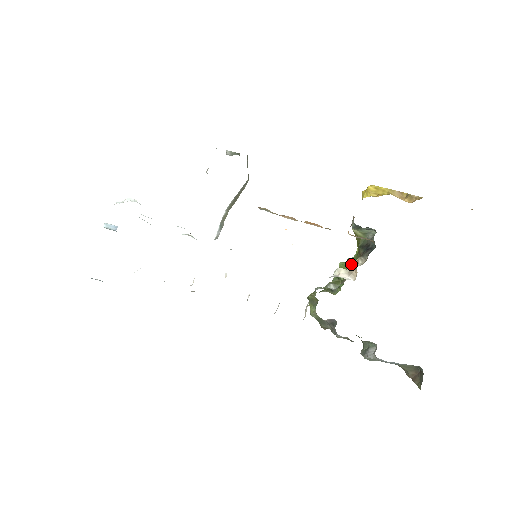
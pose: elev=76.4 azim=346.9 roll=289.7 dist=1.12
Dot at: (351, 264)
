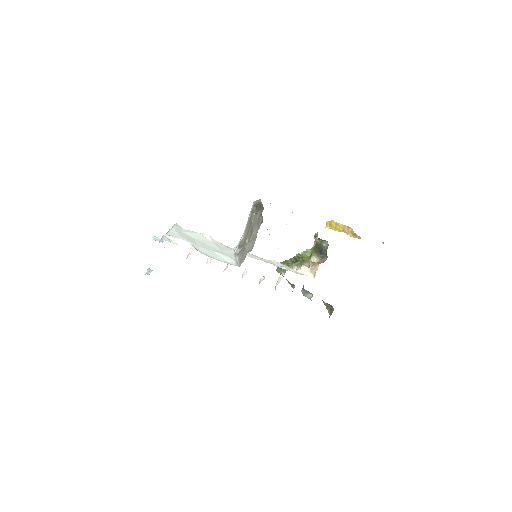
Dot at: (308, 254)
